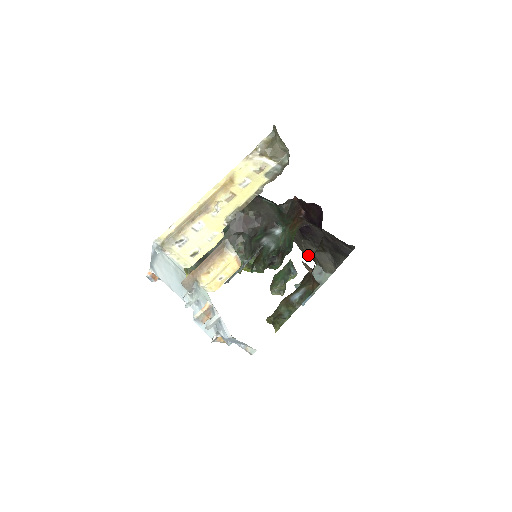
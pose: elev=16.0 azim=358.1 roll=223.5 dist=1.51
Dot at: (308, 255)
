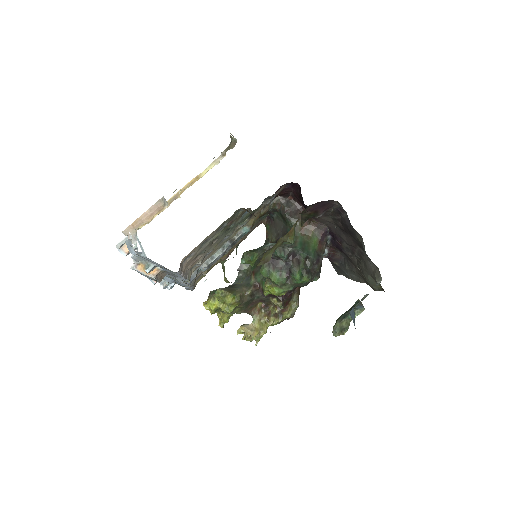
Dot at: (376, 287)
